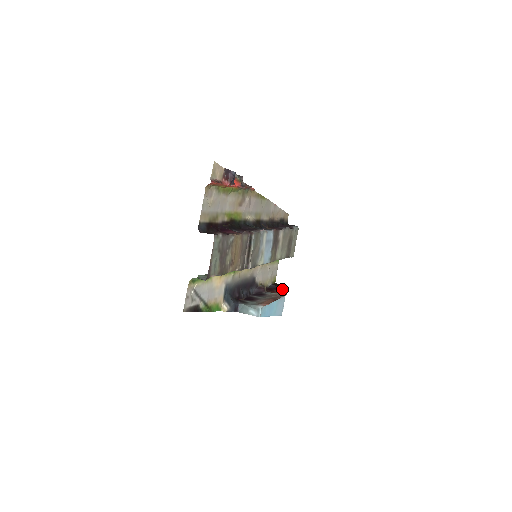
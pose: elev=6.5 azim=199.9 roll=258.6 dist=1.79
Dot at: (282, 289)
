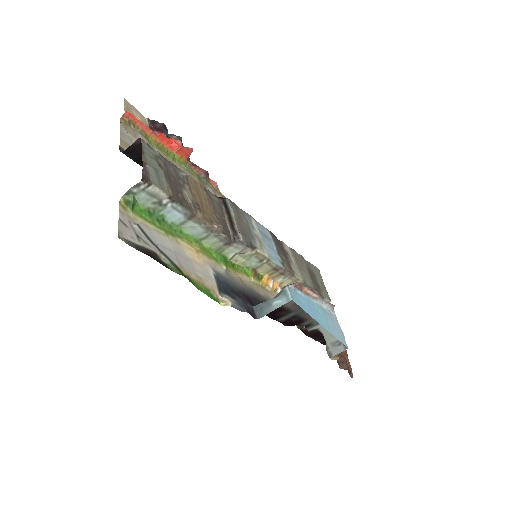
Dot at: occluded
